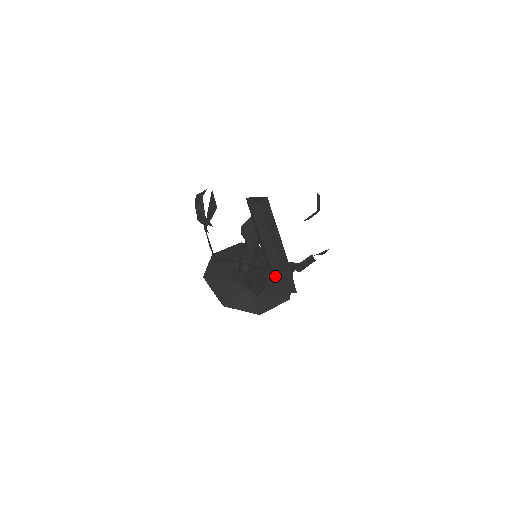
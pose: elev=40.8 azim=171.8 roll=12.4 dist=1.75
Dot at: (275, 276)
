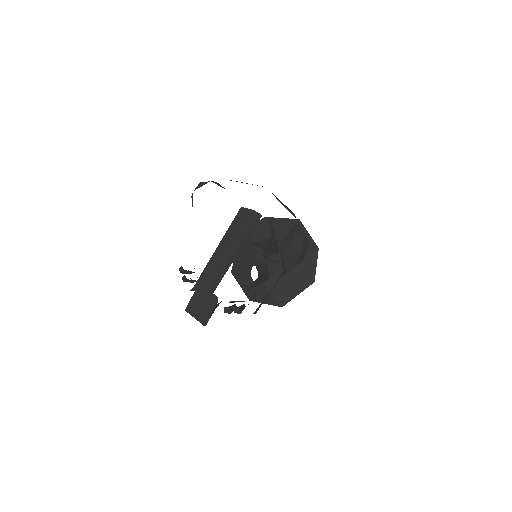
Dot at: (207, 299)
